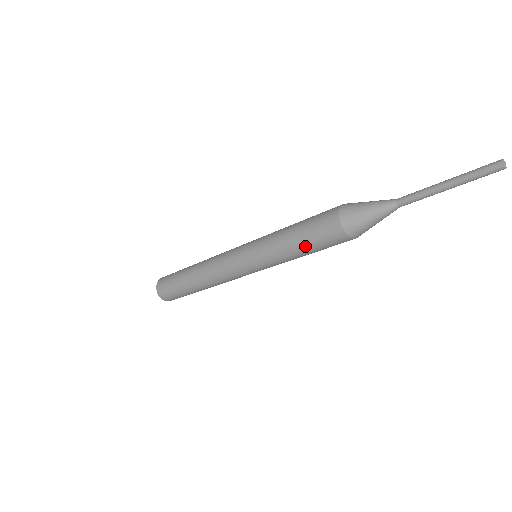
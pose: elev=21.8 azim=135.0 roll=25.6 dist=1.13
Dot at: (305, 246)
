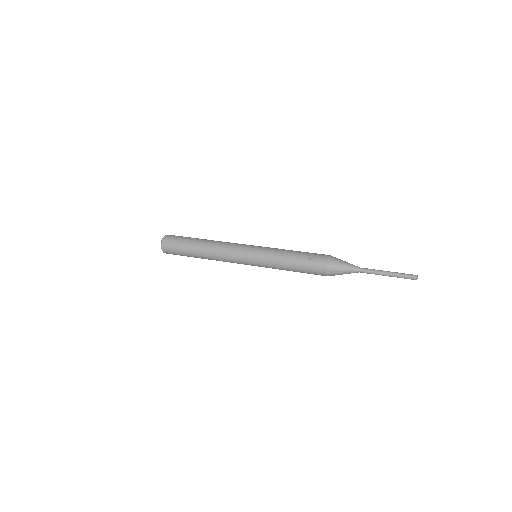
Dot at: occluded
